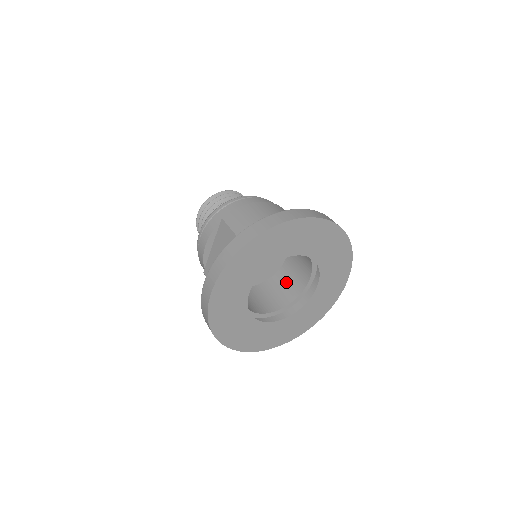
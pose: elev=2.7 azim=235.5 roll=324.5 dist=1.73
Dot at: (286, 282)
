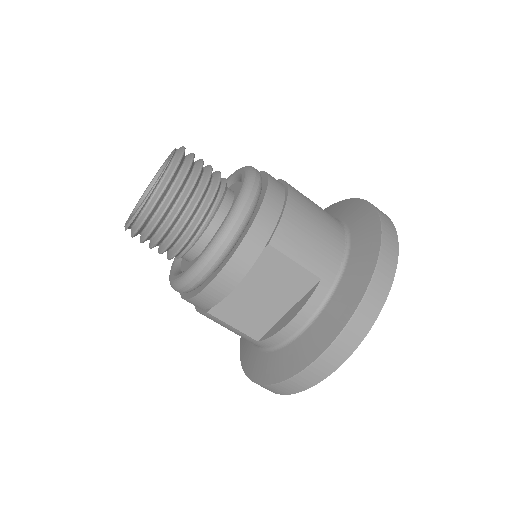
Dot at: occluded
